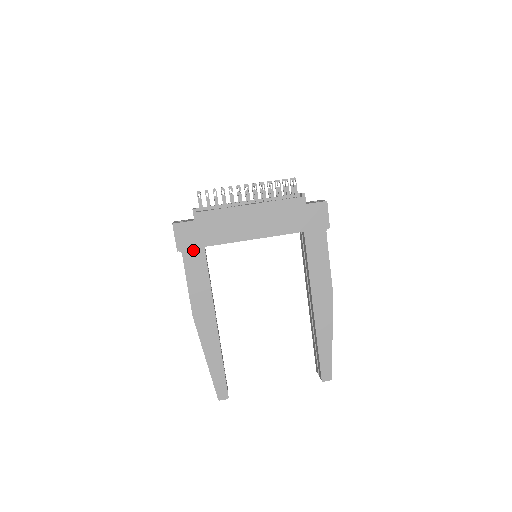
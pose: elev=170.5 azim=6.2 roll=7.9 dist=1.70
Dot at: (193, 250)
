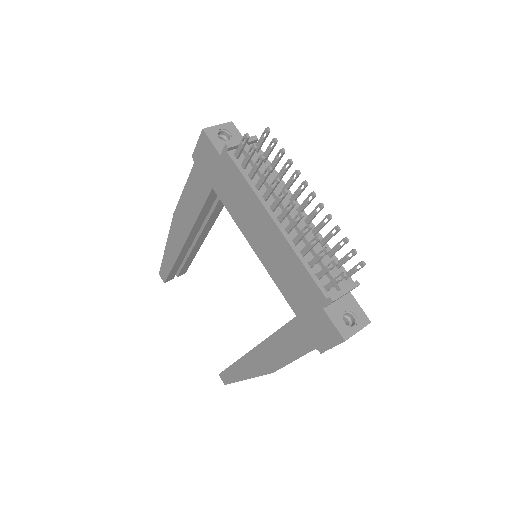
Dot at: (203, 175)
